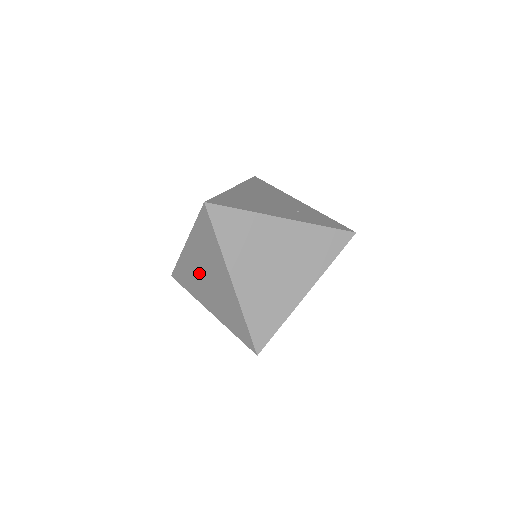
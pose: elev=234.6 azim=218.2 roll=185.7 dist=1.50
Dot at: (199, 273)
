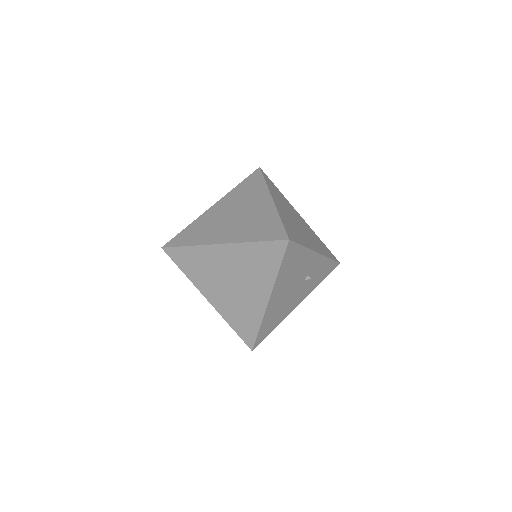
Dot at: occluded
